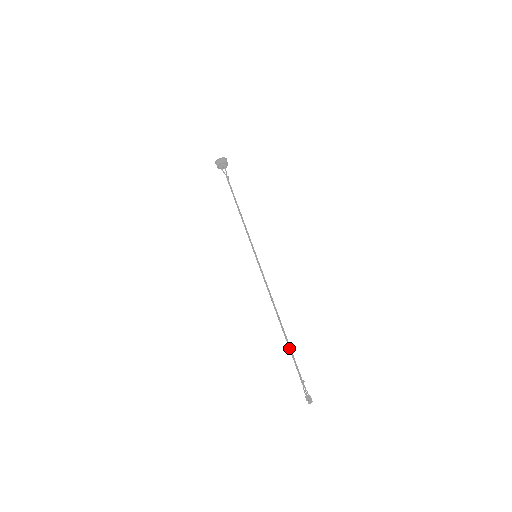
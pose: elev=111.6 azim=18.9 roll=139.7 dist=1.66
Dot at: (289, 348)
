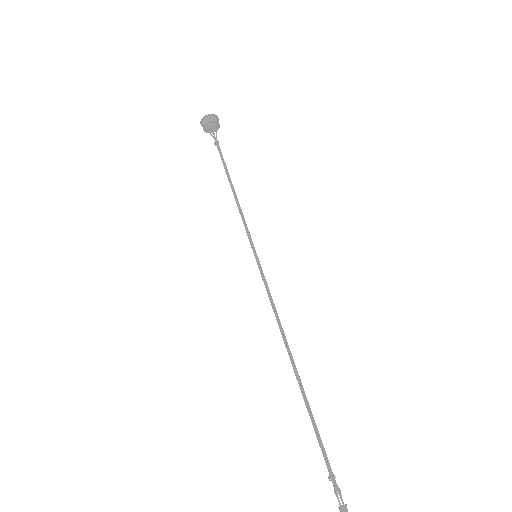
Dot at: (310, 412)
